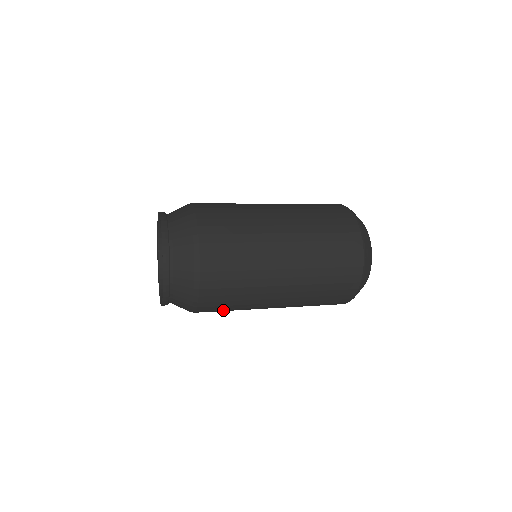
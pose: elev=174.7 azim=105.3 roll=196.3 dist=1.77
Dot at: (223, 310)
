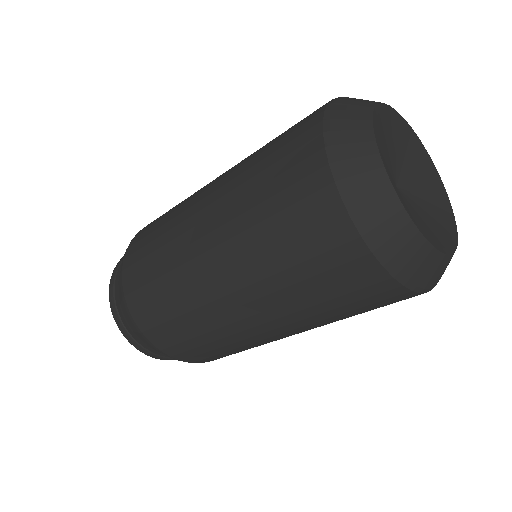
Dot at: (196, 345)
